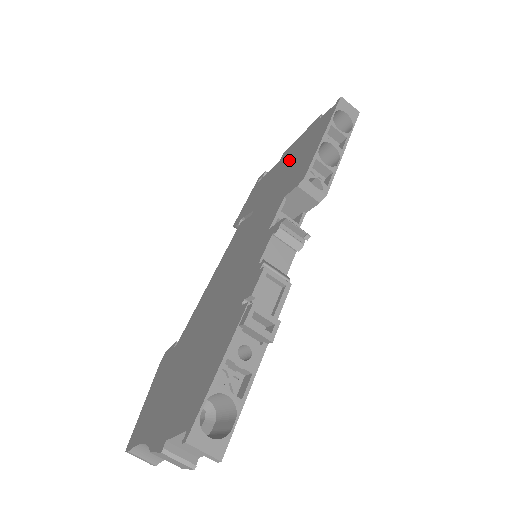
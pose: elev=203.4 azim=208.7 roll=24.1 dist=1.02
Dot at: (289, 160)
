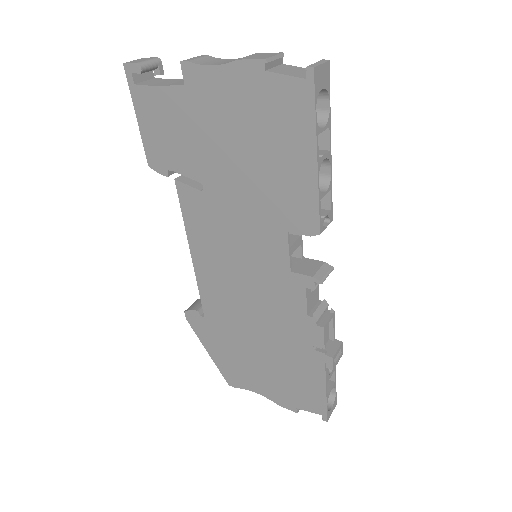
Dot at: (233, 129)
